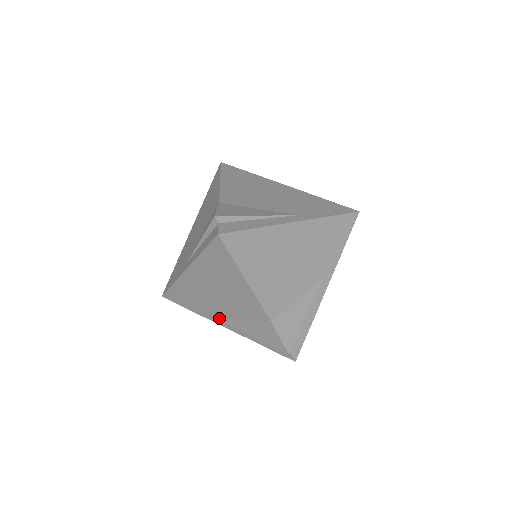
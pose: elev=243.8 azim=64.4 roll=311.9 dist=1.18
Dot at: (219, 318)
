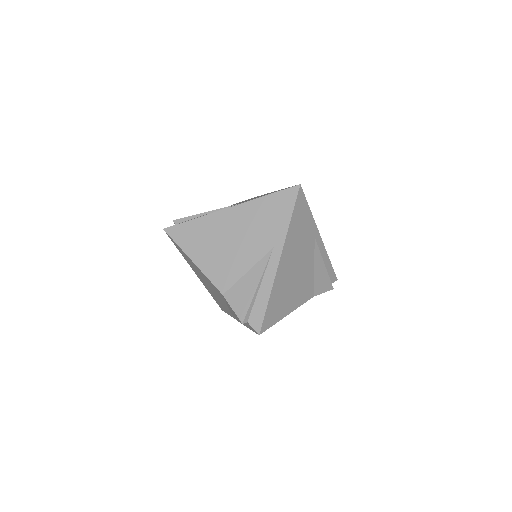
Dot at: occluded
